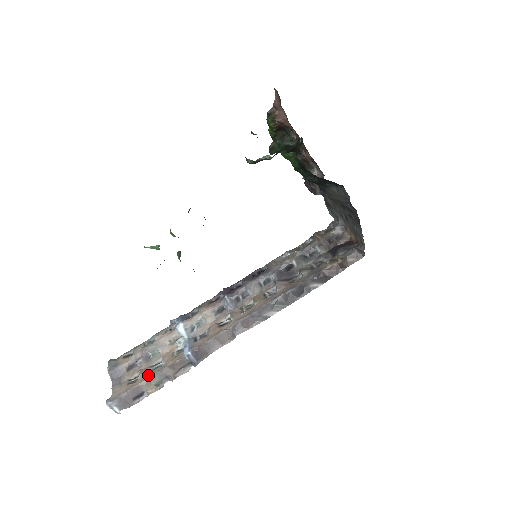
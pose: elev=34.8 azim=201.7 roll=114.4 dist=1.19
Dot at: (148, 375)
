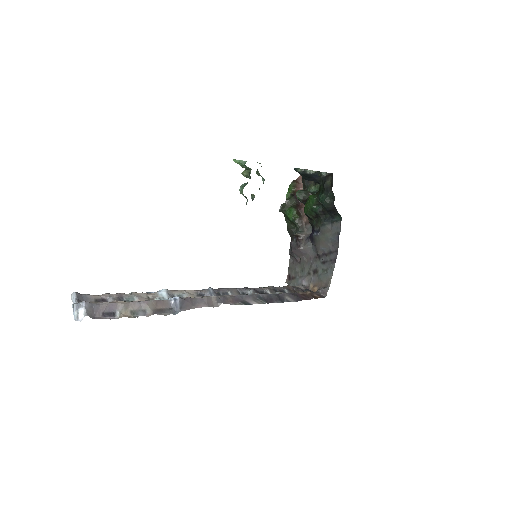
Dot at: occluded
